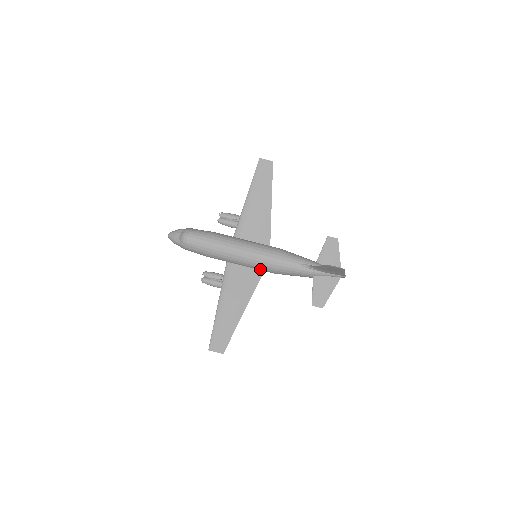
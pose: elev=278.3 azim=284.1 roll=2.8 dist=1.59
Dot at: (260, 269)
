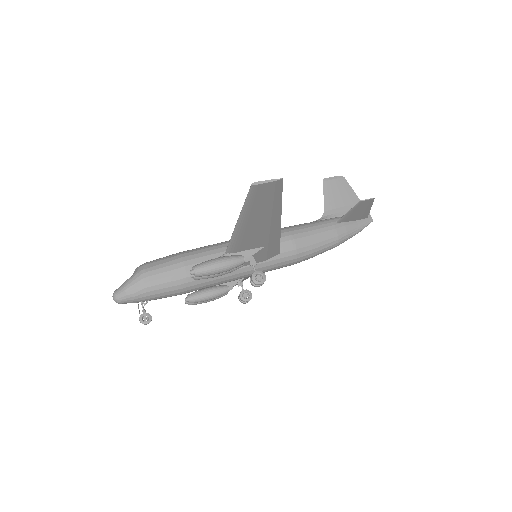
Dot at: occluded
